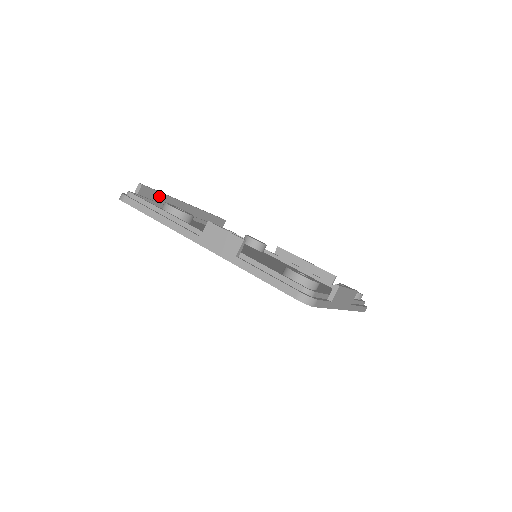
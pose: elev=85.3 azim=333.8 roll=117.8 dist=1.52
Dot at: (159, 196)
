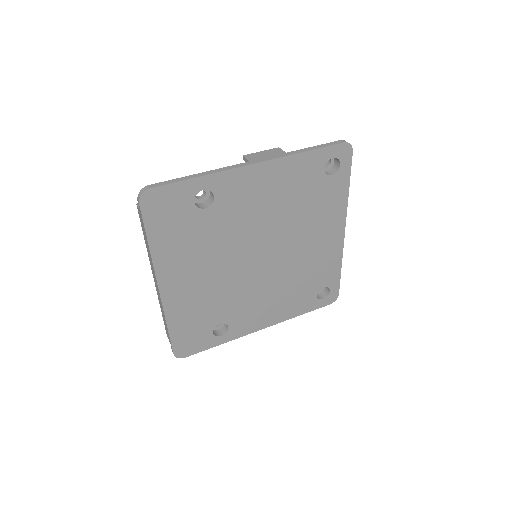
Dot at: occluded
